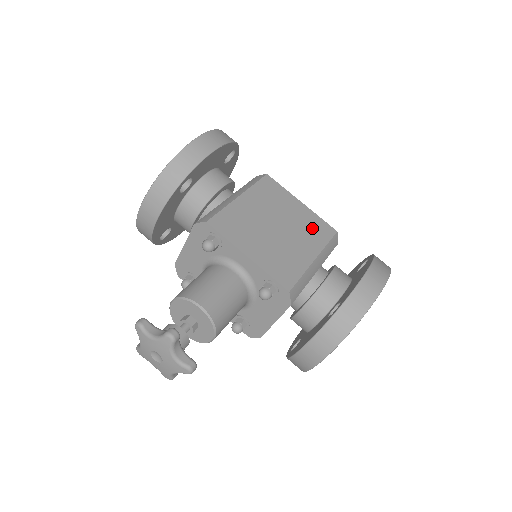
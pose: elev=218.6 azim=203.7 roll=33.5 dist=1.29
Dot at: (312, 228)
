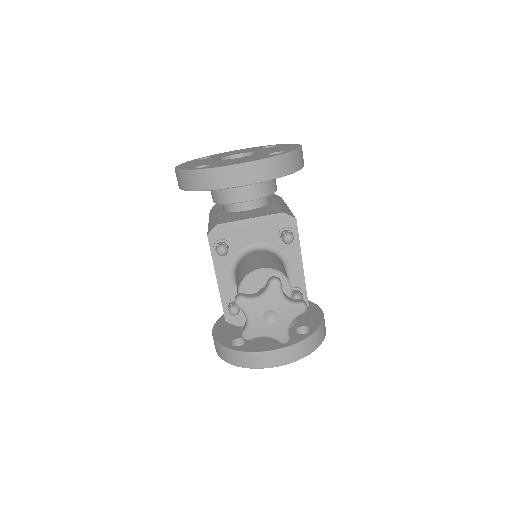
Dot at: occluded
